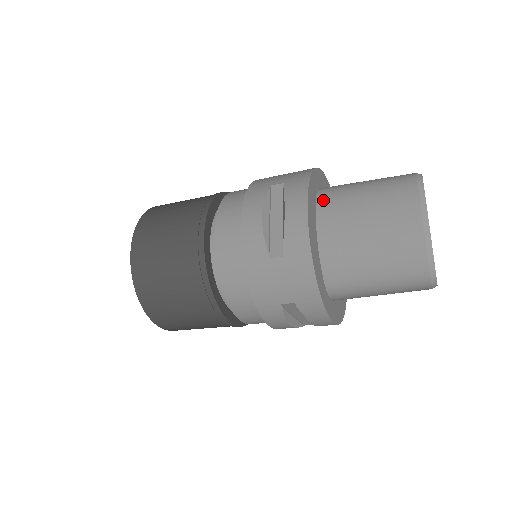
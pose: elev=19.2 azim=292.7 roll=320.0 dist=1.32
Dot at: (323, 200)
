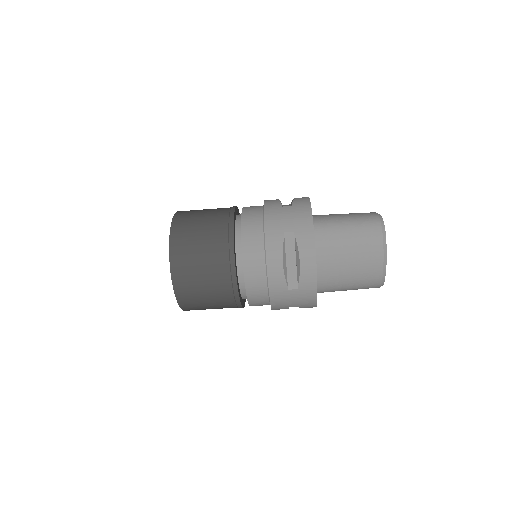
Dot at: (319, 240)
